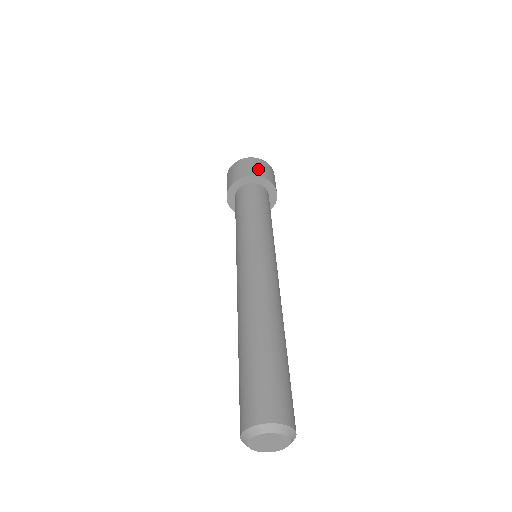
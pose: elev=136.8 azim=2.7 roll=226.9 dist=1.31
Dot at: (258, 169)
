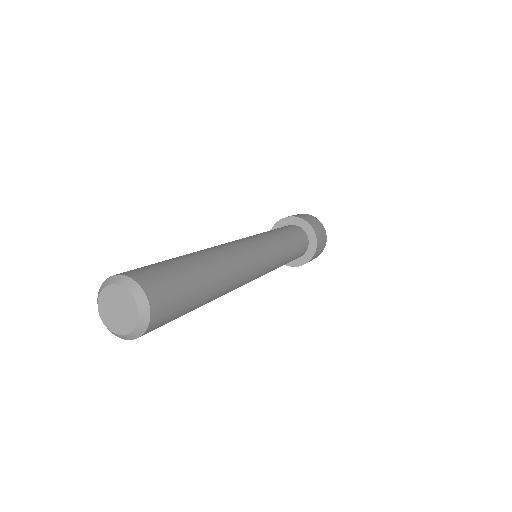
Dot at: occluded
